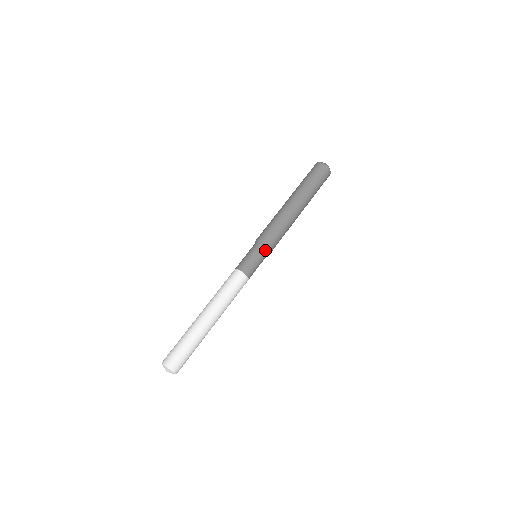
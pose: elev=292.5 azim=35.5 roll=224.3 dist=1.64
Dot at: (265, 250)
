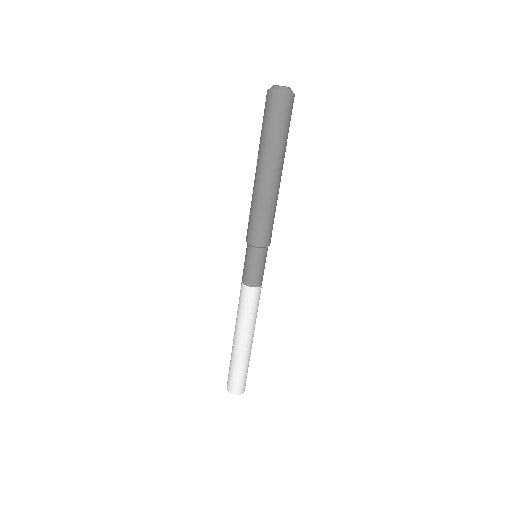
Dot at: (257, 251)
